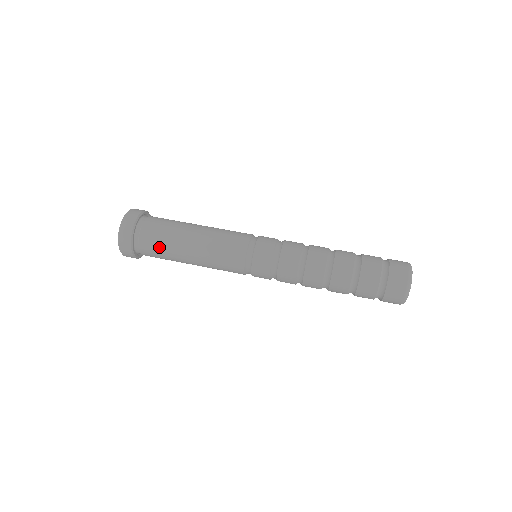
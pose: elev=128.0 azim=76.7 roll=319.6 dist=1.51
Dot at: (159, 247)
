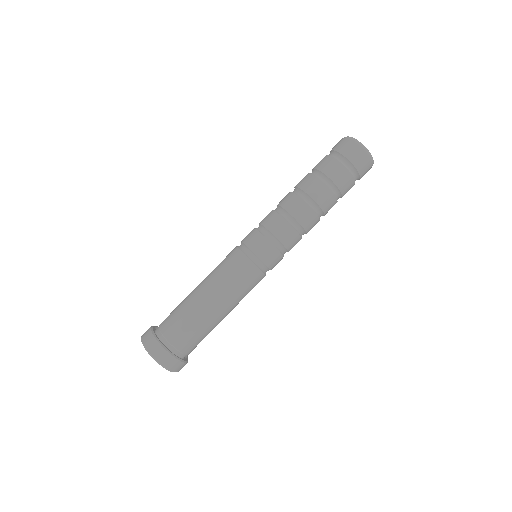
Dot at: (195, 334)
